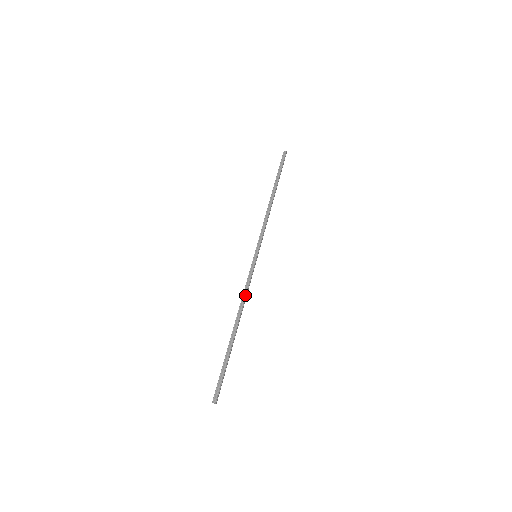
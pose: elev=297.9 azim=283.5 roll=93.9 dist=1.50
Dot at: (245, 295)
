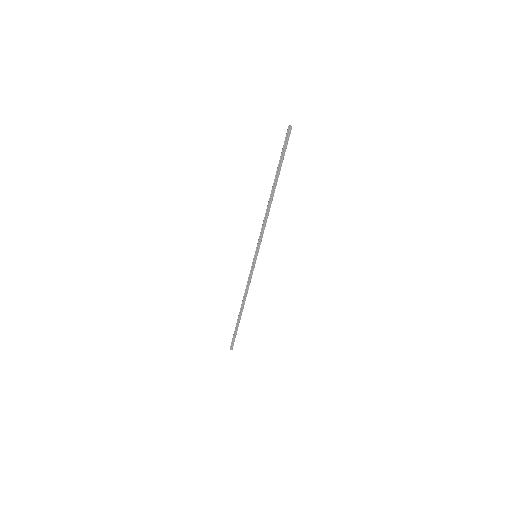
Dot at: (248, 288)
